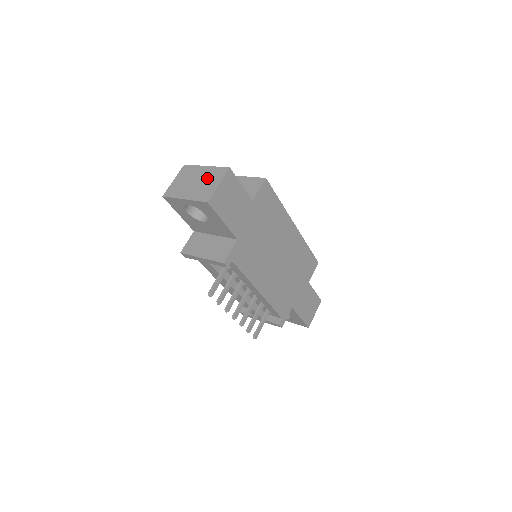
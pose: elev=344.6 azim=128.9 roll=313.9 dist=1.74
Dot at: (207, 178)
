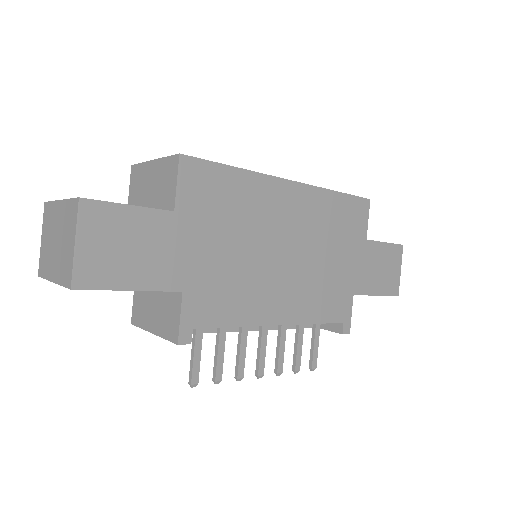
Dot at: (63, 230)
